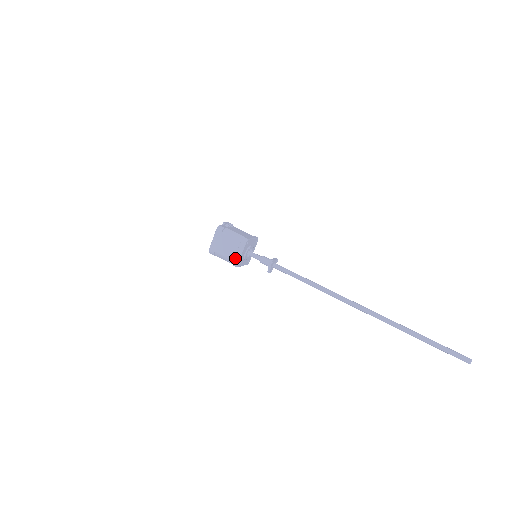
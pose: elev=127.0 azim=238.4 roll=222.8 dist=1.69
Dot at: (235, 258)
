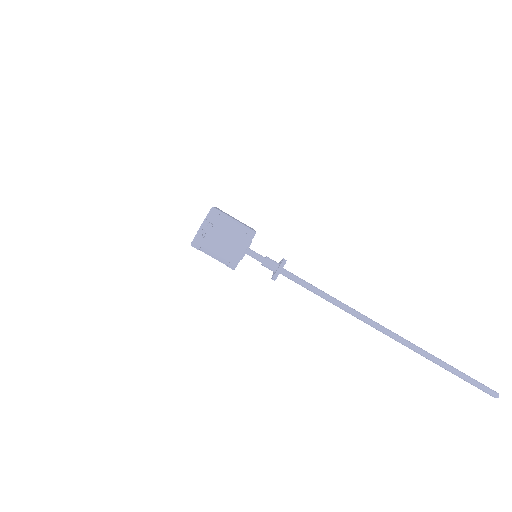
Dot at: occluded
